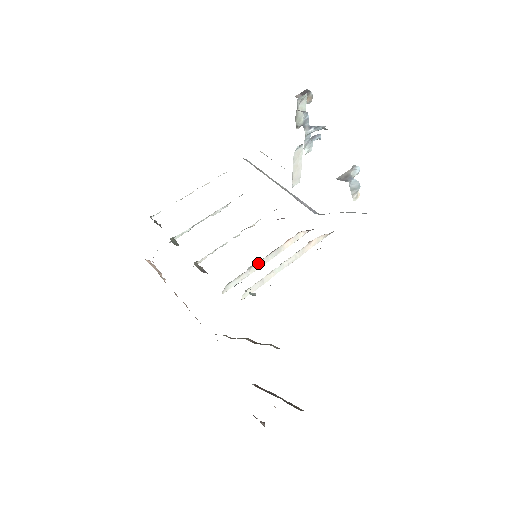
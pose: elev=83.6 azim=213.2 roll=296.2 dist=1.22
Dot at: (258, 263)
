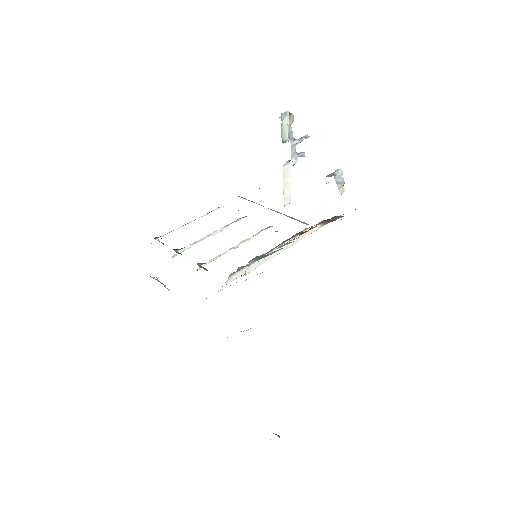
Dot at: occluded
